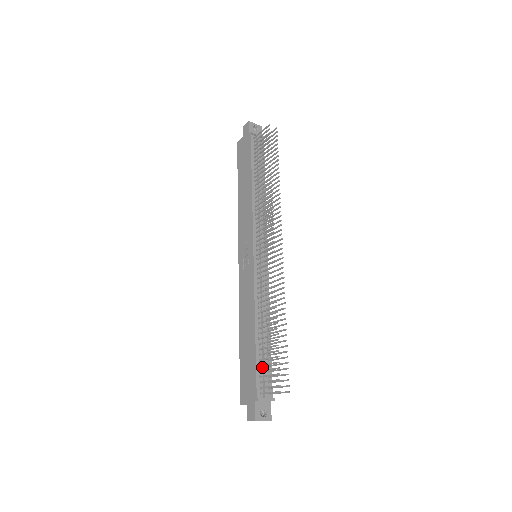
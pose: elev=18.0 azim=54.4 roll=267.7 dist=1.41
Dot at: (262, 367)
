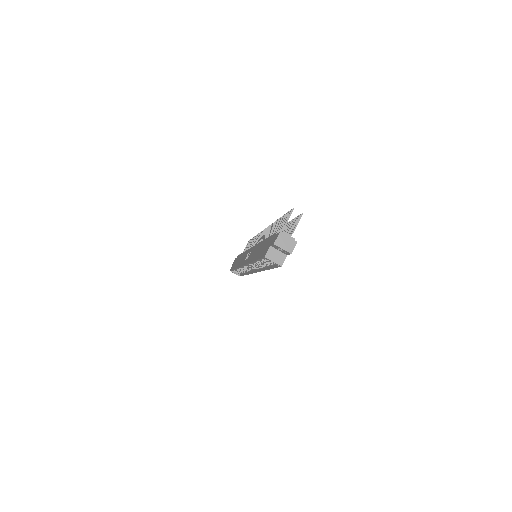
Dot at: occluded
